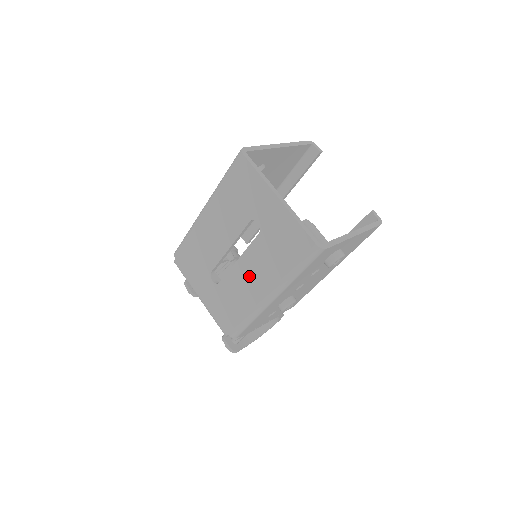
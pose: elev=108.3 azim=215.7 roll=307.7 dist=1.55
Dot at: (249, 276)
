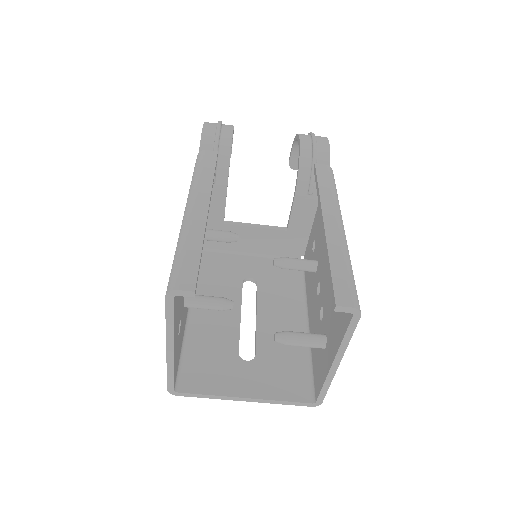
Dot at: occluded
